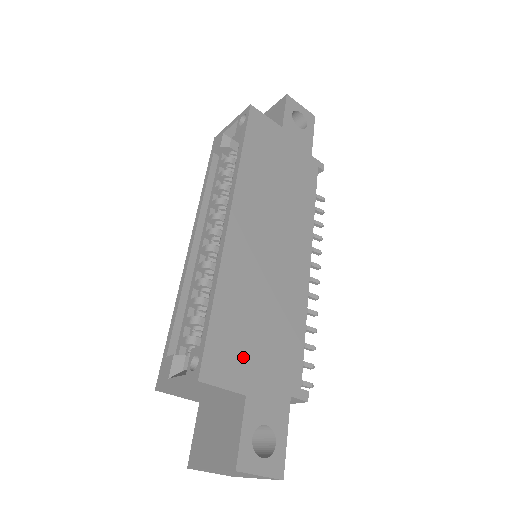
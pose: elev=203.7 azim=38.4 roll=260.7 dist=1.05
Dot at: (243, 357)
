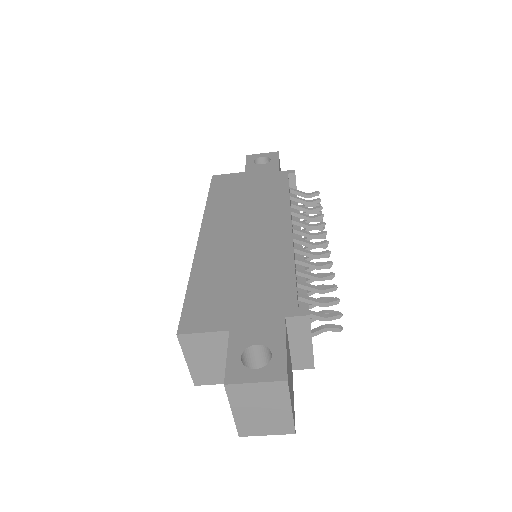
Dot at: (223, 307)
